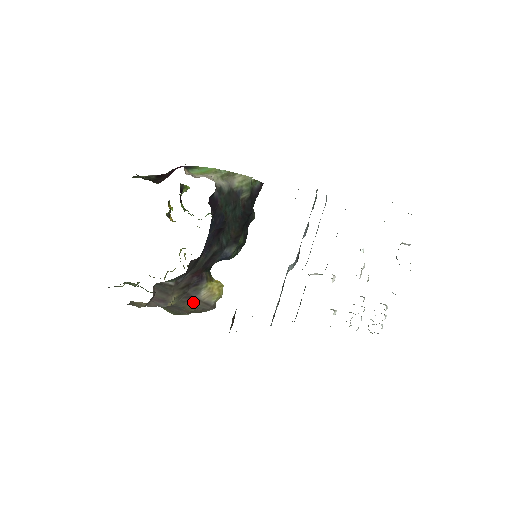
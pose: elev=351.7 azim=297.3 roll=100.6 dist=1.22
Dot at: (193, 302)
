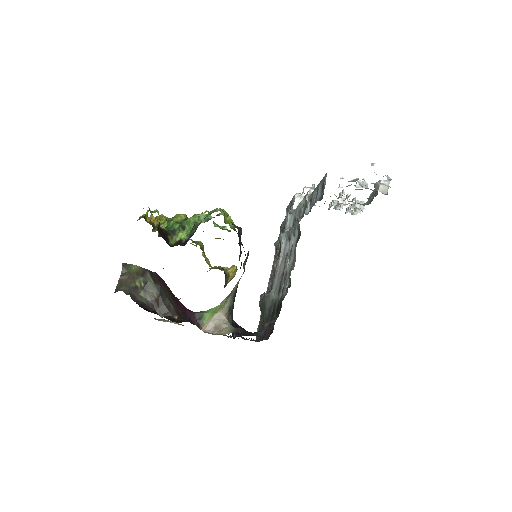
Dot at: occluded
